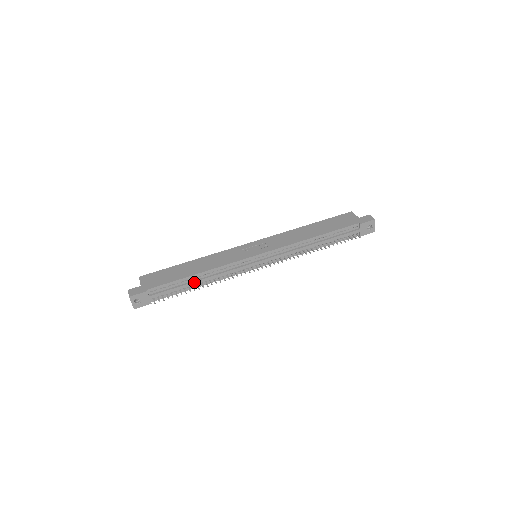
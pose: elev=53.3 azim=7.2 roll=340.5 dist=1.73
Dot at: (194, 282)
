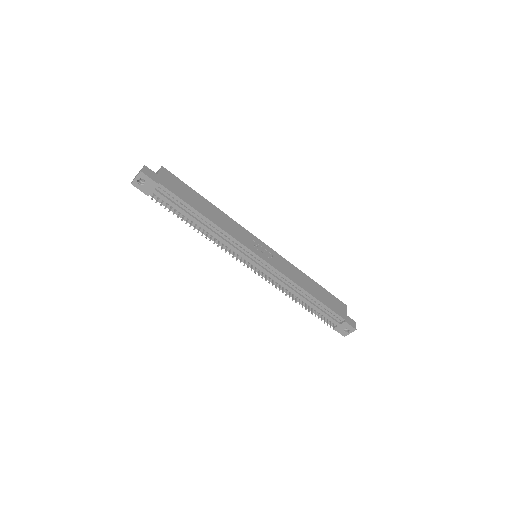
Dot at: (197, 220)
